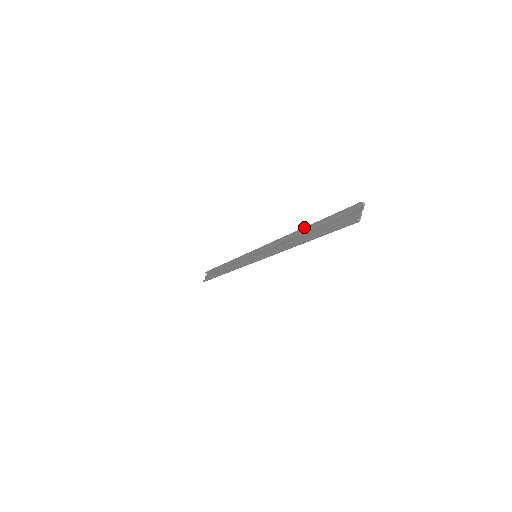
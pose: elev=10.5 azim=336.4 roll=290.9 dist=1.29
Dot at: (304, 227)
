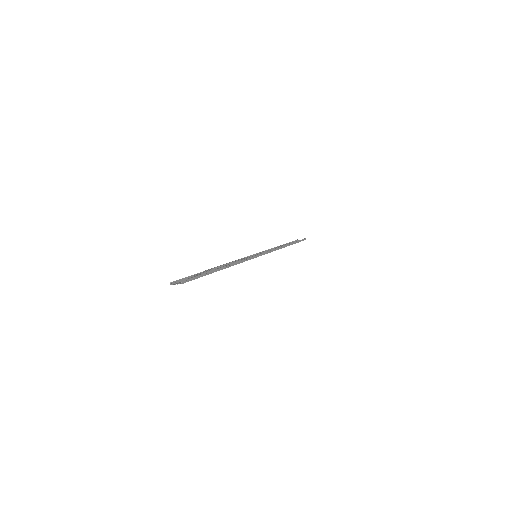
Dot at: occluded
